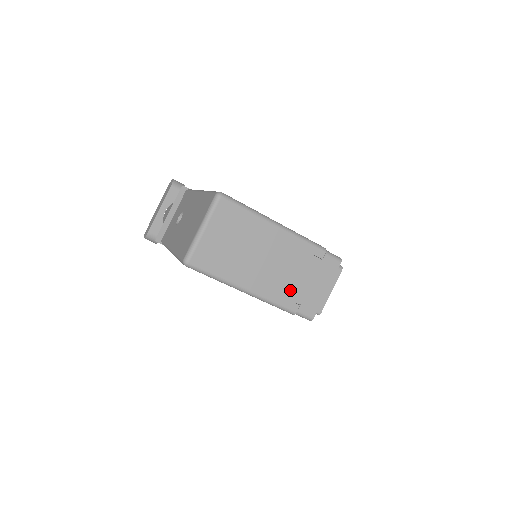
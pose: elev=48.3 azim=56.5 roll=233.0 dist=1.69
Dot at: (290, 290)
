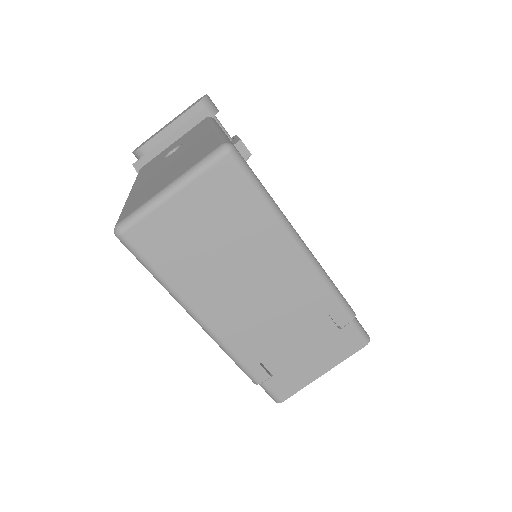
Dot at: (267, 349)
